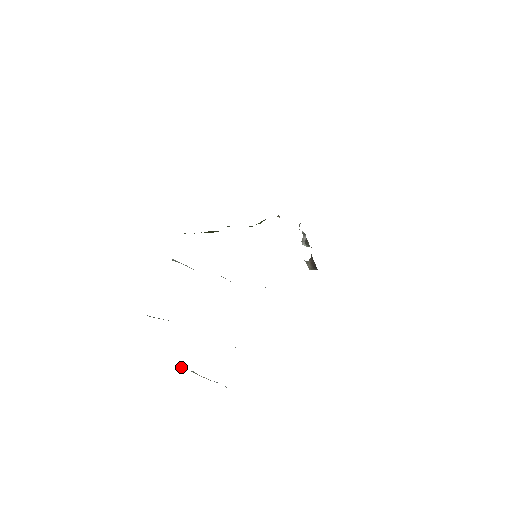
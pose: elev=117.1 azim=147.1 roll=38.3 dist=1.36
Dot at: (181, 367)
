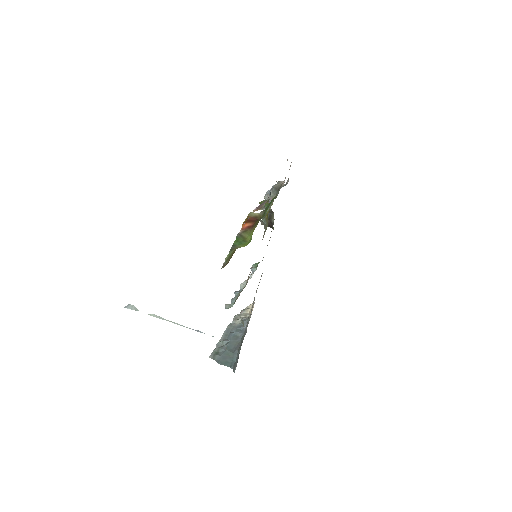
Dot at: (135, 310)
